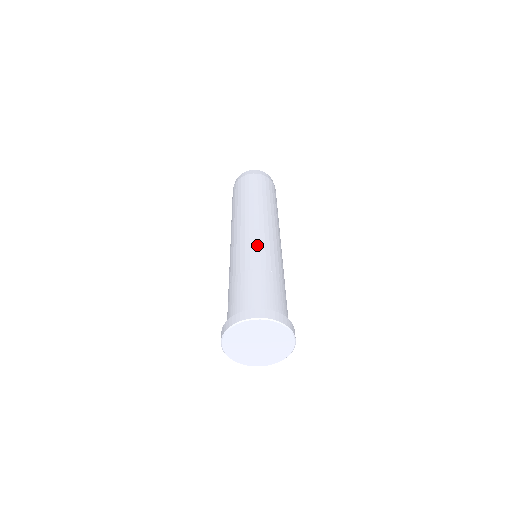
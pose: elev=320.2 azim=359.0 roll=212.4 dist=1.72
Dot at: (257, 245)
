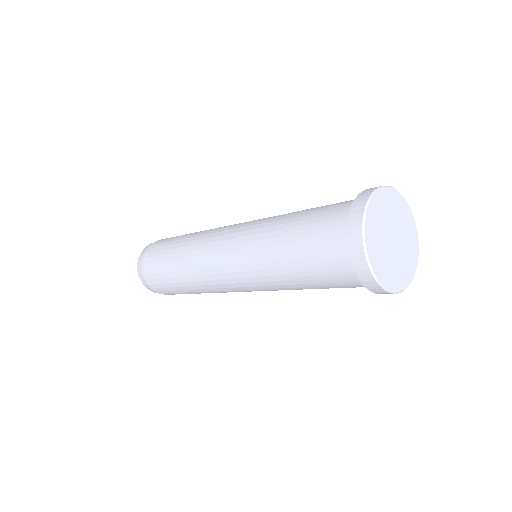
Dot at: occluded
